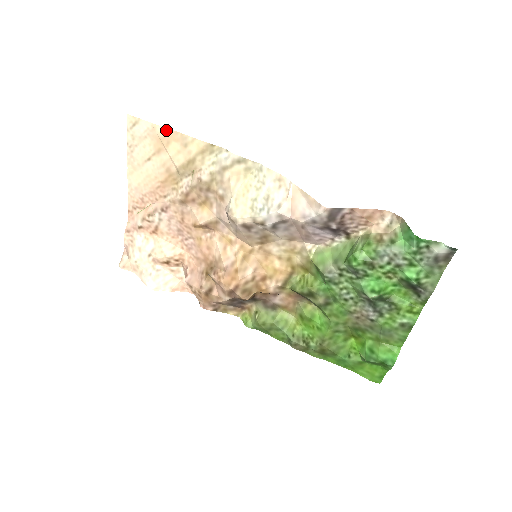
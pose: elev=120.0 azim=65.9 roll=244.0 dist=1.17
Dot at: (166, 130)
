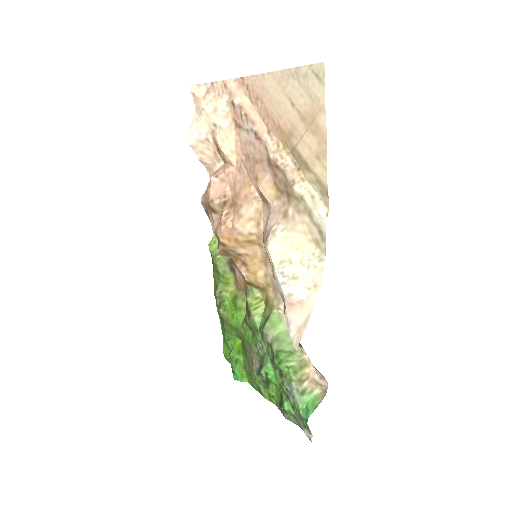
Dot at: (324, 128)
